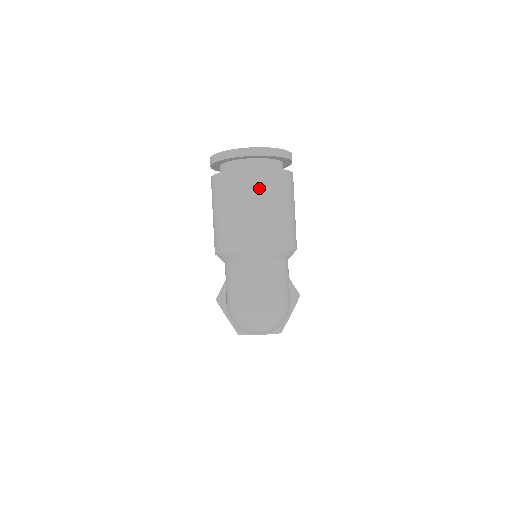
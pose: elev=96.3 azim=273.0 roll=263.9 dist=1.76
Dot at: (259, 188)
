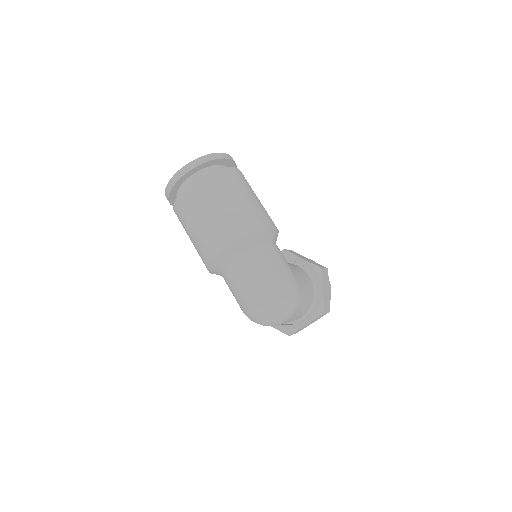
Dot at: (201, 197)
